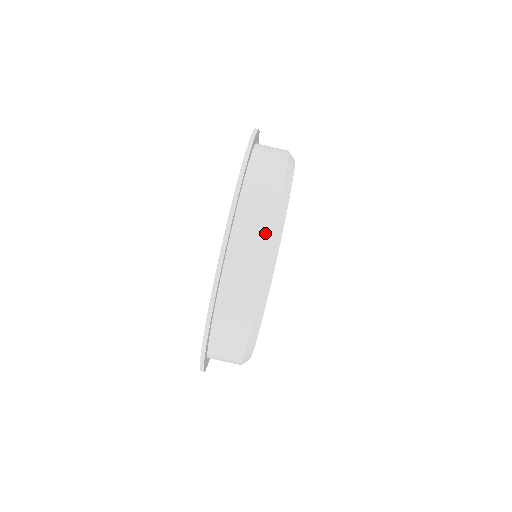
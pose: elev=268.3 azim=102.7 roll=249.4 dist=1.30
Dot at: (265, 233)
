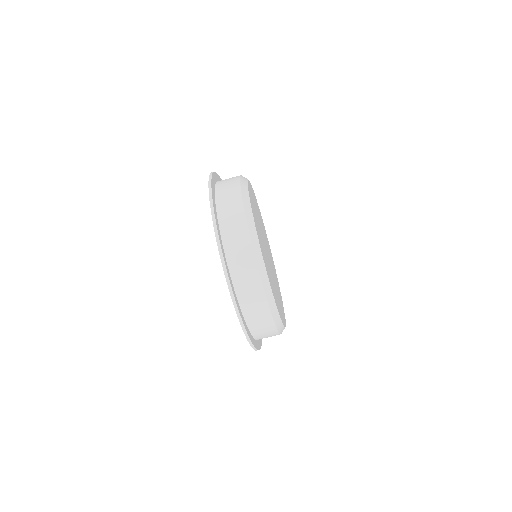
Dot at: (247, 246)
